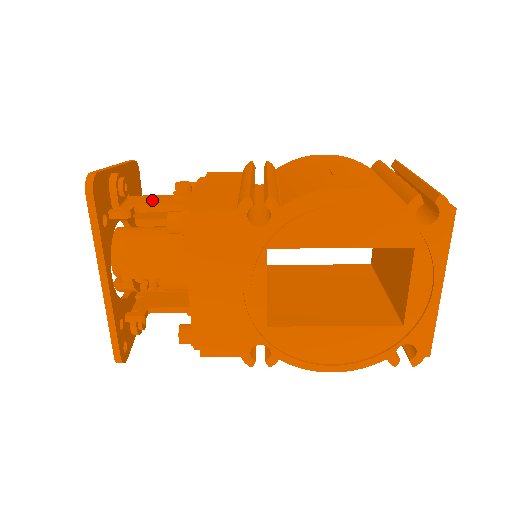
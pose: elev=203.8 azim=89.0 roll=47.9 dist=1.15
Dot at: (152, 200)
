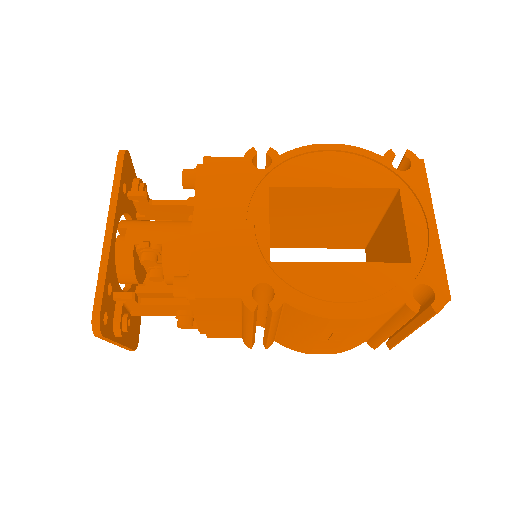
Dot at: occluded
